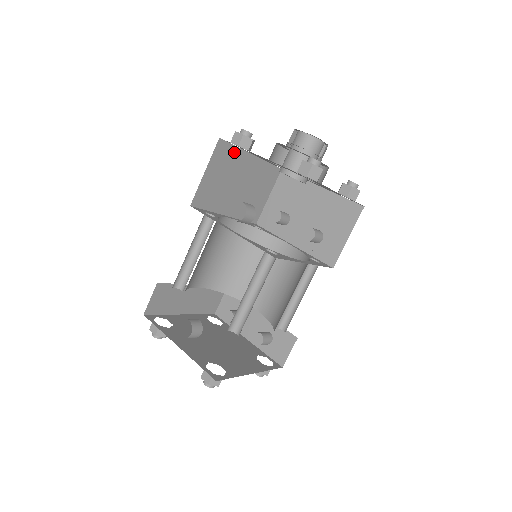
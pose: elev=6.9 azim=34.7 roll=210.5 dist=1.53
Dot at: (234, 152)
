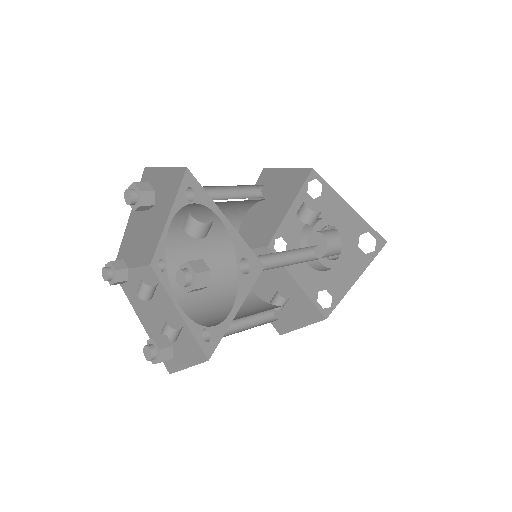
Dot at: (296, 189)
